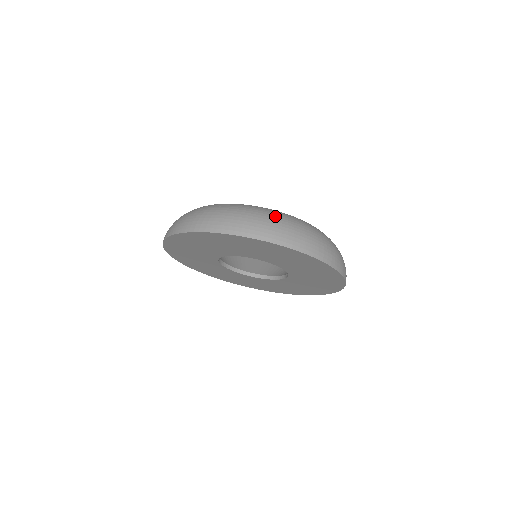
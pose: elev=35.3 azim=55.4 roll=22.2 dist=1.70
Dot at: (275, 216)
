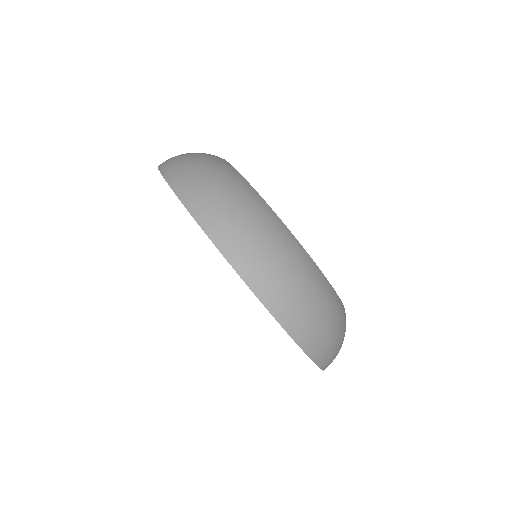
Dot at: (262, 224)
